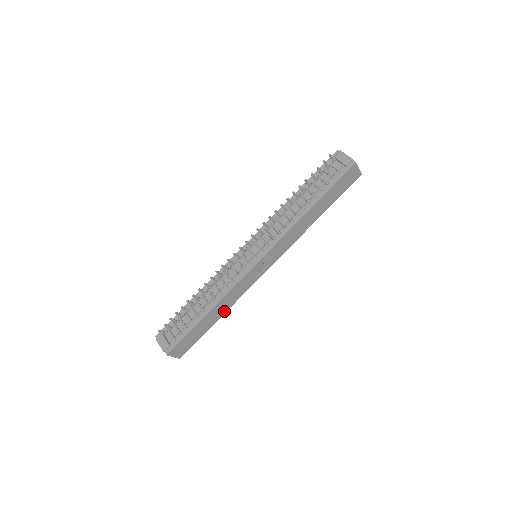
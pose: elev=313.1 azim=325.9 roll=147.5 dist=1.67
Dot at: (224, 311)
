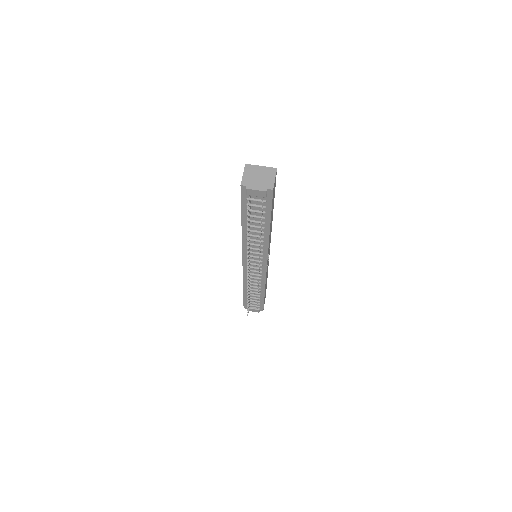
Dot at: occluded
